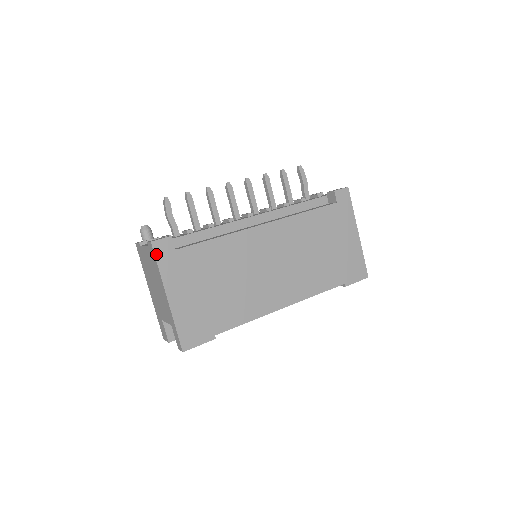
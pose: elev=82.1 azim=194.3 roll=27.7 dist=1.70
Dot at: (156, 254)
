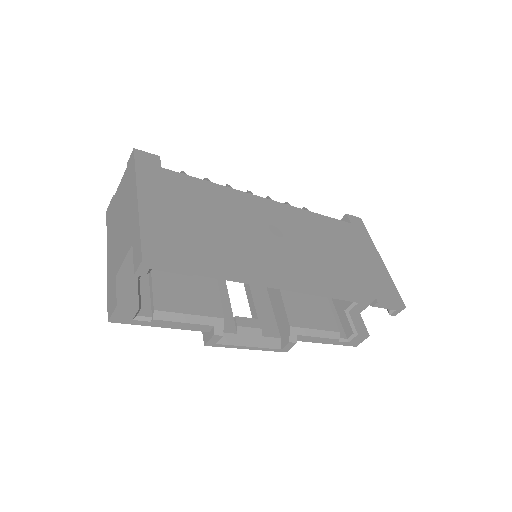
Dot at: (136, 159)
